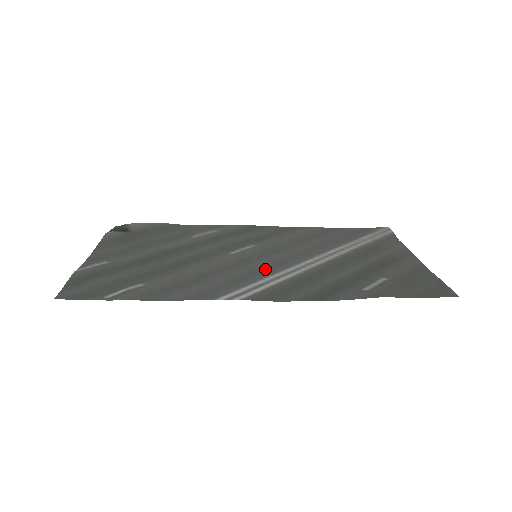
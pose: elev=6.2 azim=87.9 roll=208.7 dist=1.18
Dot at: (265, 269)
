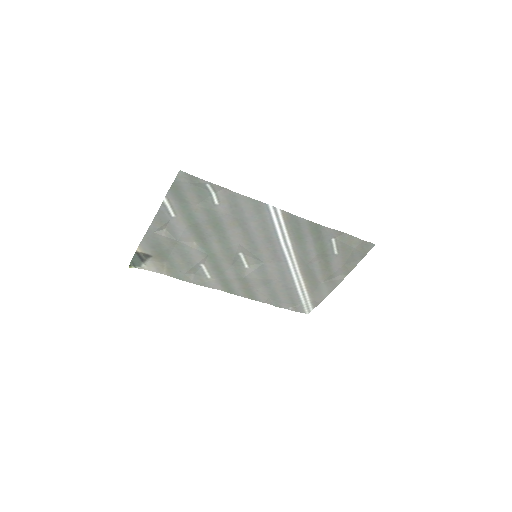
Dot at: (271, 244)
